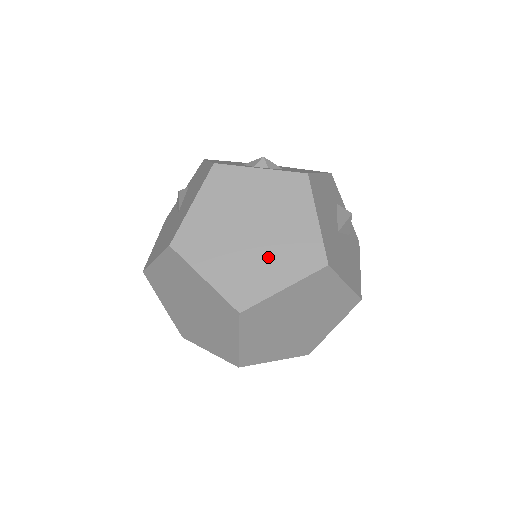
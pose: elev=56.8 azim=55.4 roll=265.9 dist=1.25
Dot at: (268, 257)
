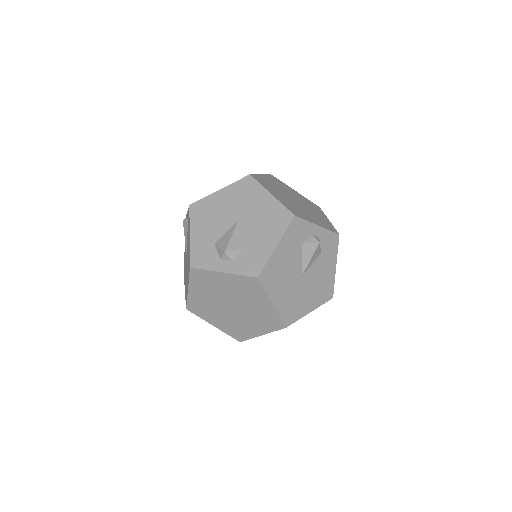
Dot at: (247, 320)
